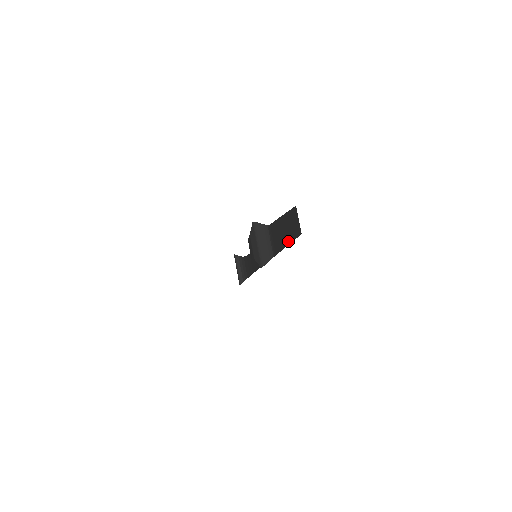
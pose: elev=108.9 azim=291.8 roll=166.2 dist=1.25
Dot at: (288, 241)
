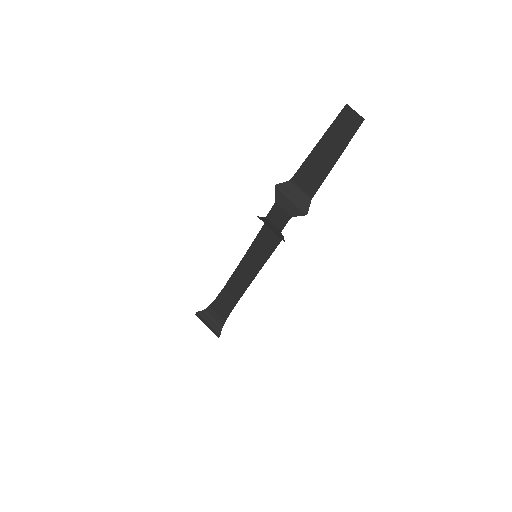
Dot at: (339, 153)
